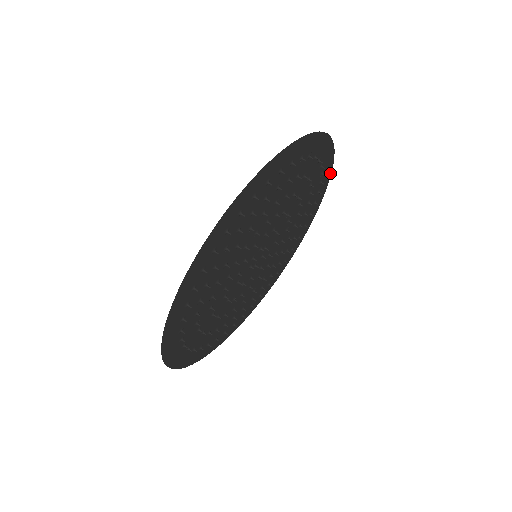
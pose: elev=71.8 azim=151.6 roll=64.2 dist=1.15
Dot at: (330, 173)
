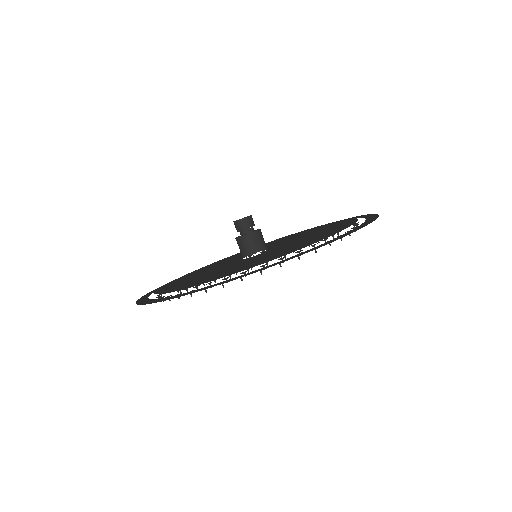
Dot at: occluded
